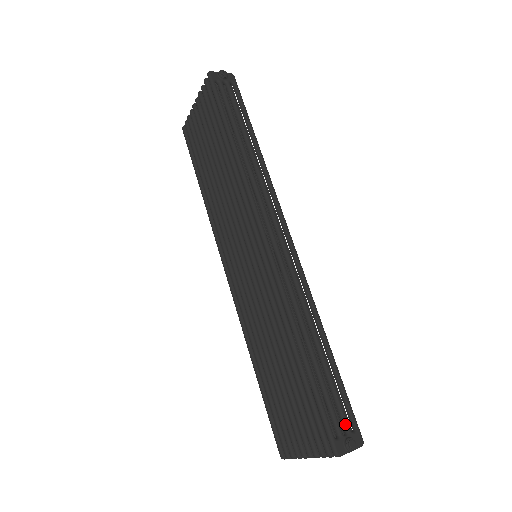
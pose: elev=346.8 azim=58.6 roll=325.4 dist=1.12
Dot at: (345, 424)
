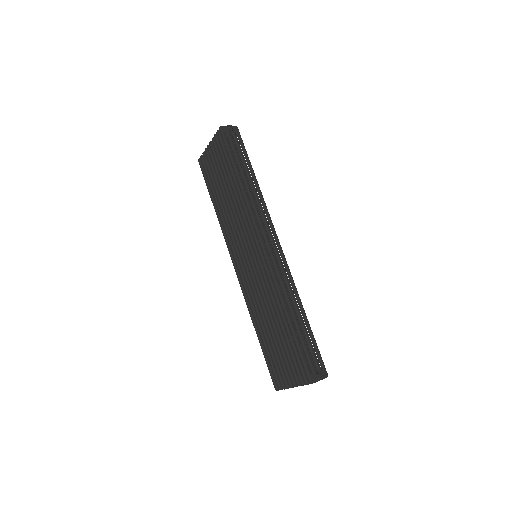
Dot at: (316, 364)
